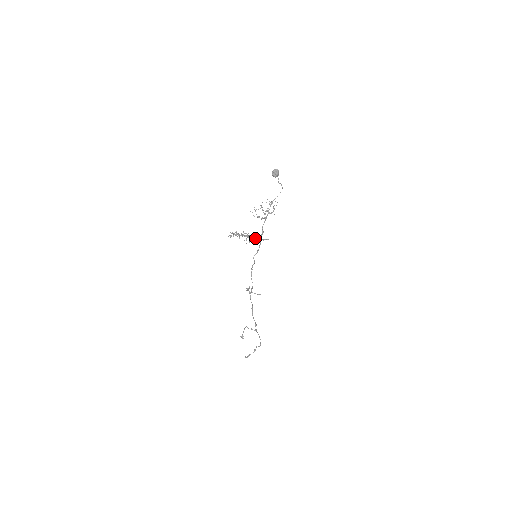
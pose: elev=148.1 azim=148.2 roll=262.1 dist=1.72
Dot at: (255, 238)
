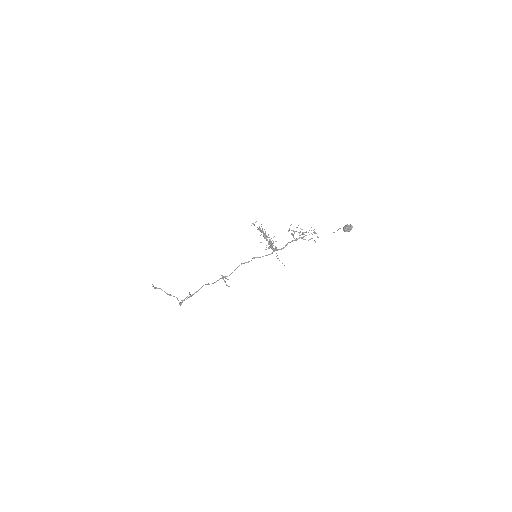
Dot at: (273, 248)
